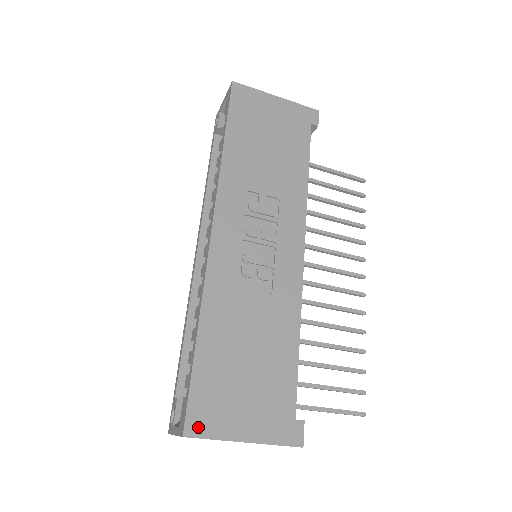
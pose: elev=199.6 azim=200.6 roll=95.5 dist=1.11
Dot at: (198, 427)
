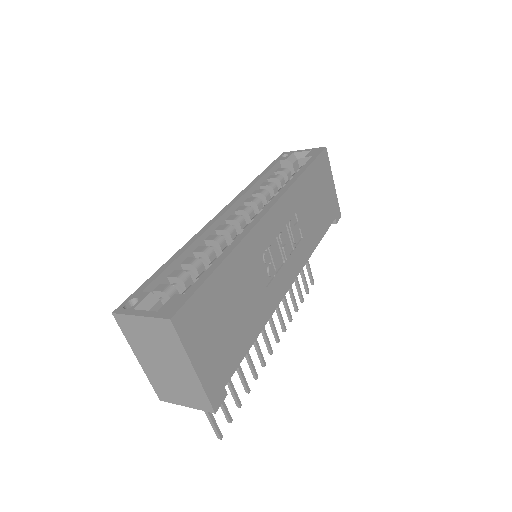
Dot at: (182, 324)
